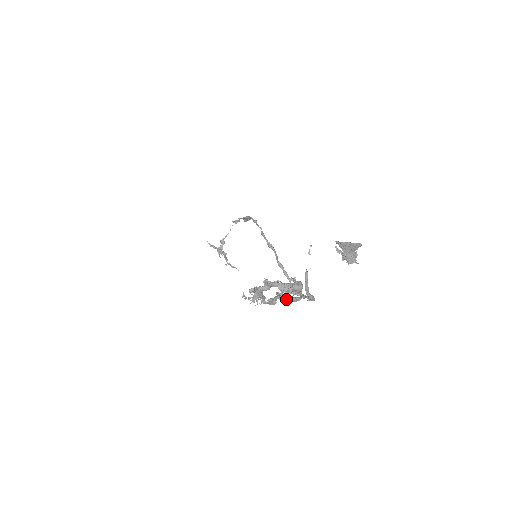
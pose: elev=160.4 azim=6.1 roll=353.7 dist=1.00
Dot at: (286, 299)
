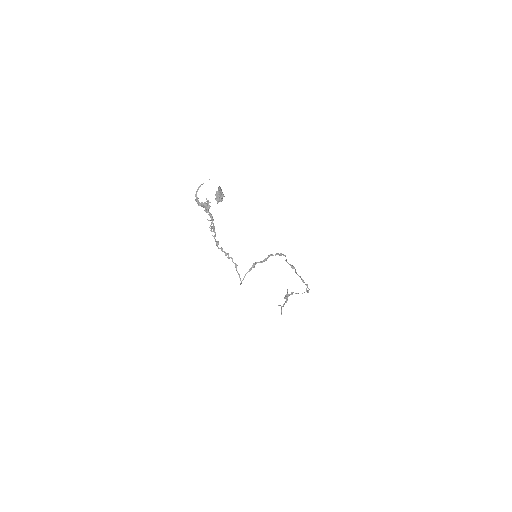
Dot at: occluded
